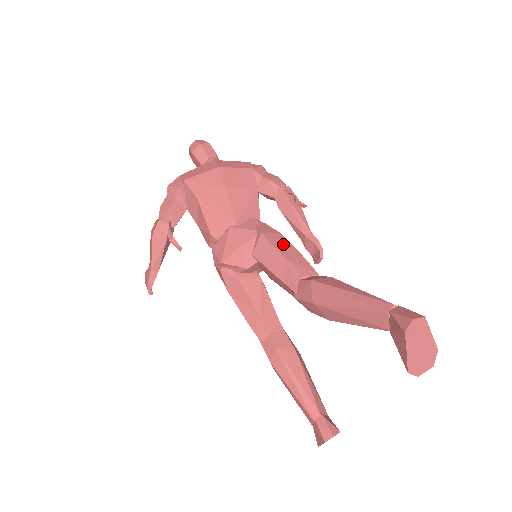
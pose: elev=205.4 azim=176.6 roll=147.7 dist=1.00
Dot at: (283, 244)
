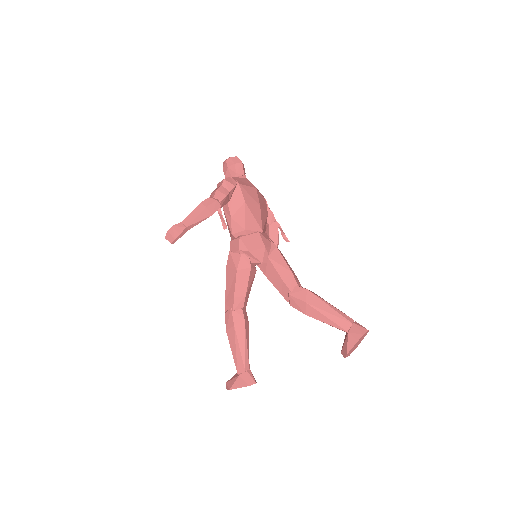
Dot at: (285, 260)
